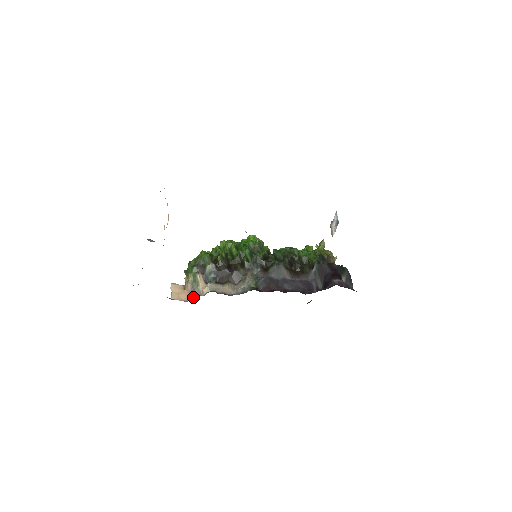
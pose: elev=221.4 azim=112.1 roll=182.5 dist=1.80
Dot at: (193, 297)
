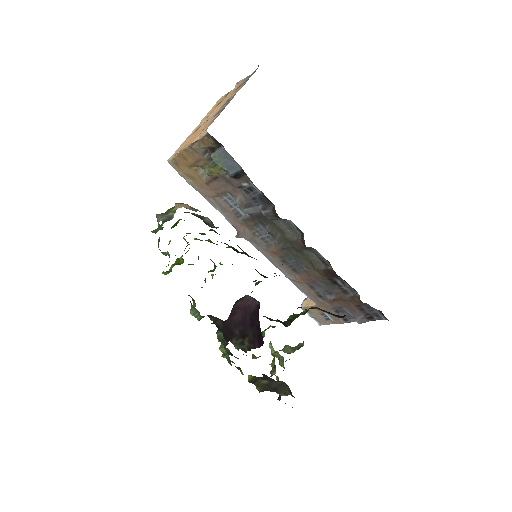
Dot at: occluded
